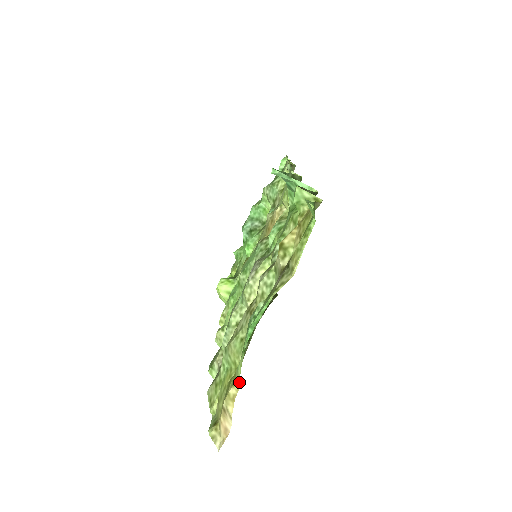
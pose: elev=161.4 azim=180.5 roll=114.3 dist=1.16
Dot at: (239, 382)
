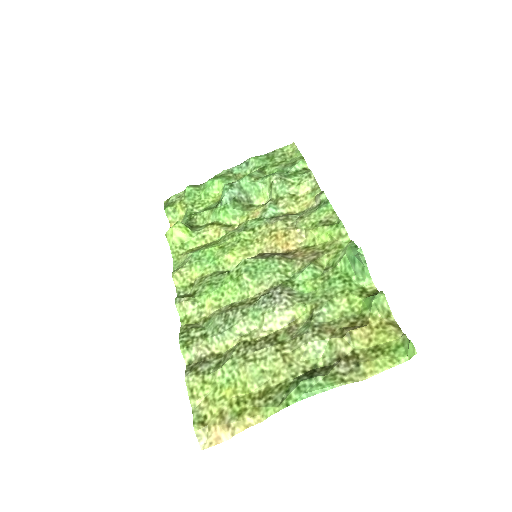
Dot at: (262, 418)
